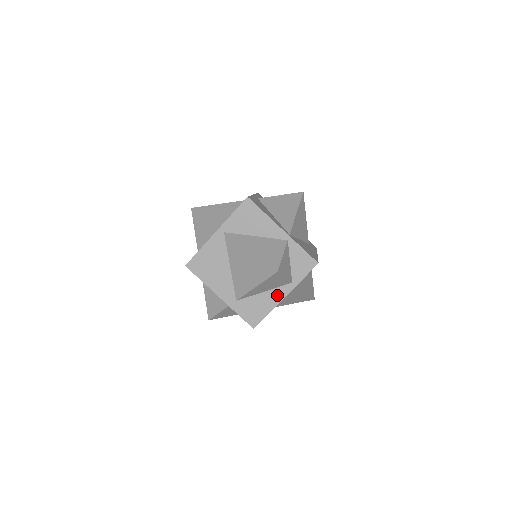
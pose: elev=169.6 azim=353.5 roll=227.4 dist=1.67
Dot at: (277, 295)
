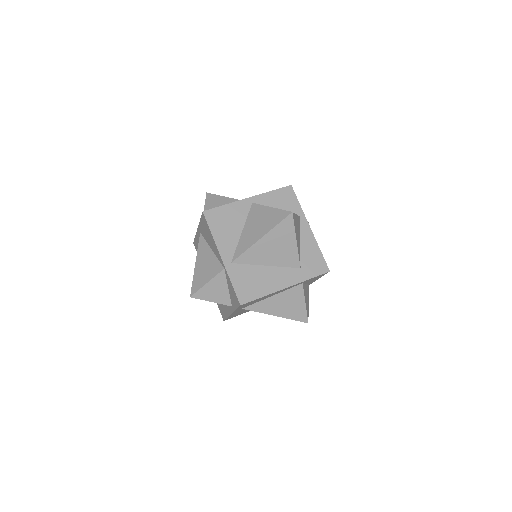
Dot at: (228, 308)
